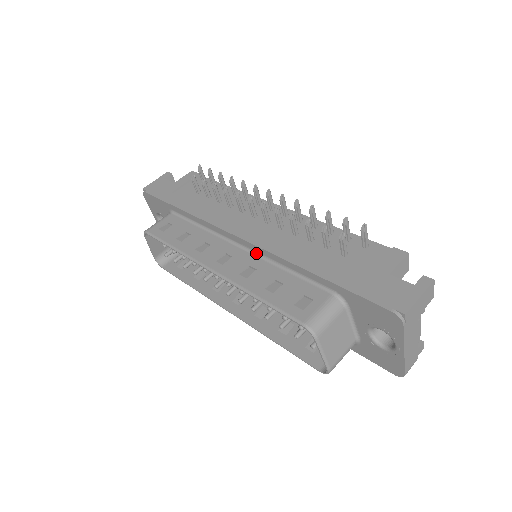
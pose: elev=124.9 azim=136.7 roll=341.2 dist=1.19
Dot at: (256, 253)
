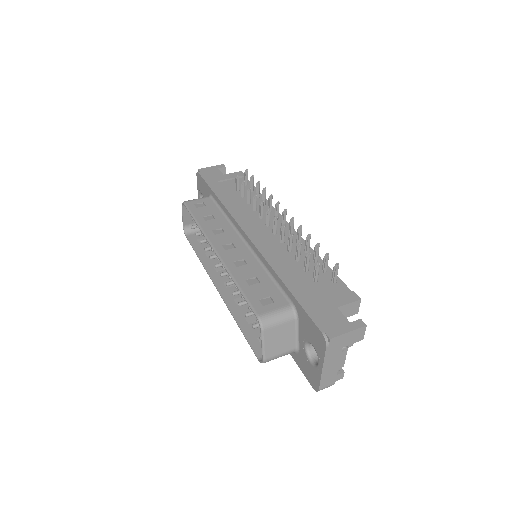
Dot at: (254, 252)
